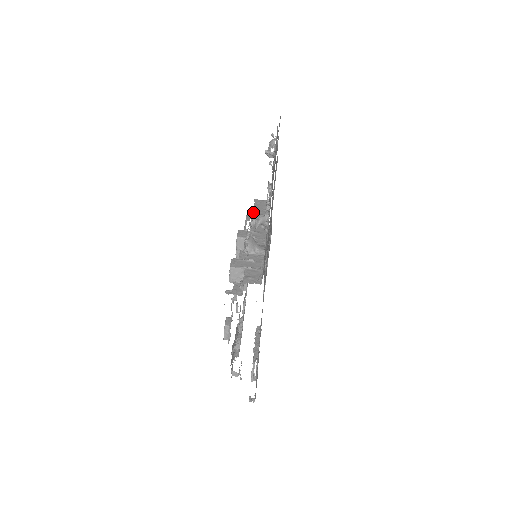
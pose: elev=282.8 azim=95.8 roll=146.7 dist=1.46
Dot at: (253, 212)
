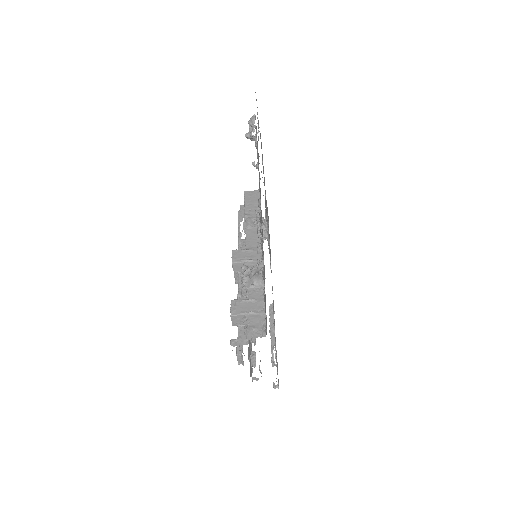
Dot at: (244, 215)
